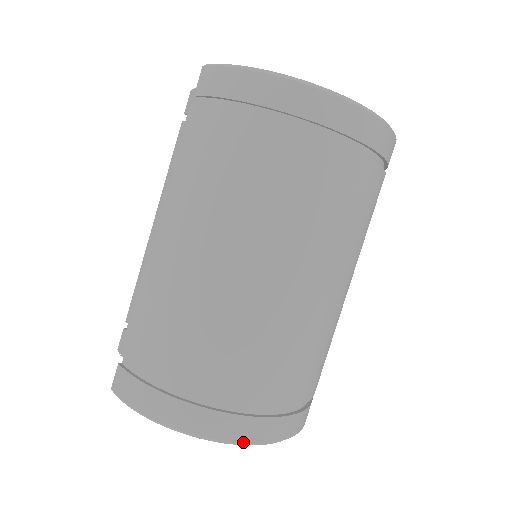
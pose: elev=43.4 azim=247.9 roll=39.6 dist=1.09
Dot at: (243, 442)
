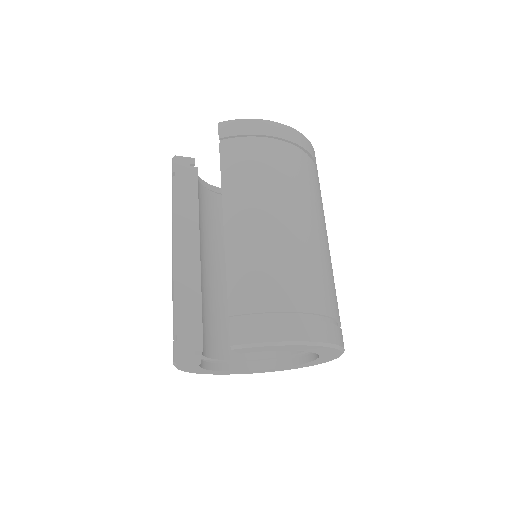
Dot at: (336, 343)
